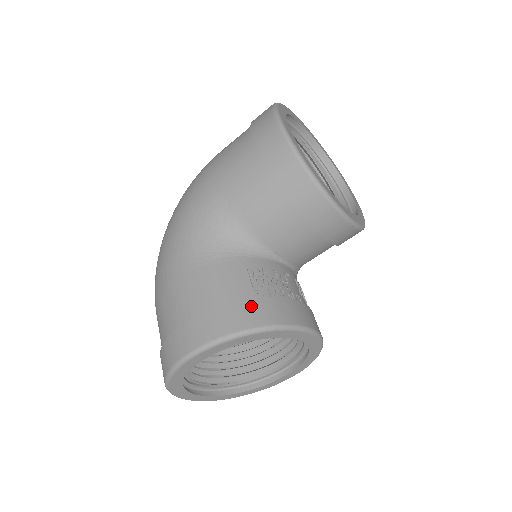
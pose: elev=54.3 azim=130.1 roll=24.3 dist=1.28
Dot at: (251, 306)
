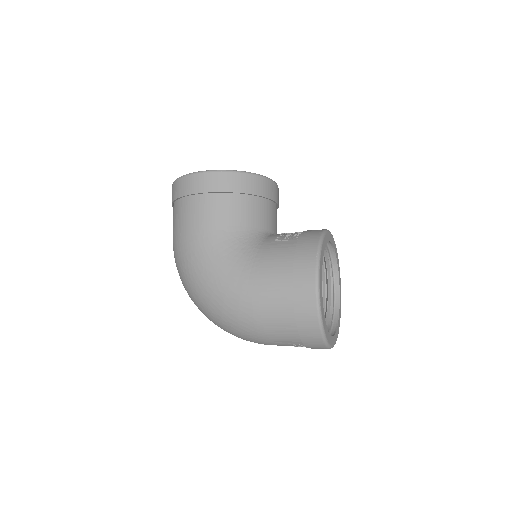
Dot at: (303, 241)
